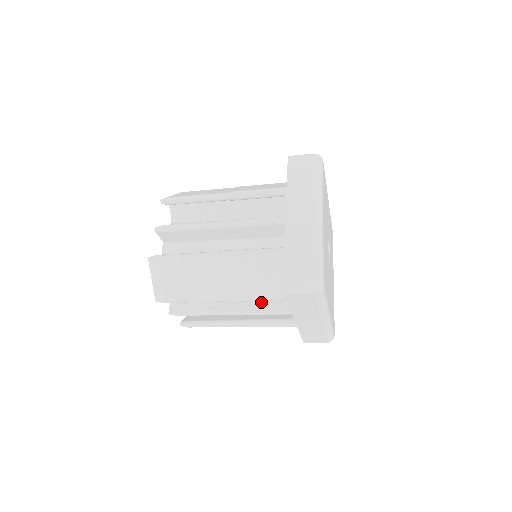
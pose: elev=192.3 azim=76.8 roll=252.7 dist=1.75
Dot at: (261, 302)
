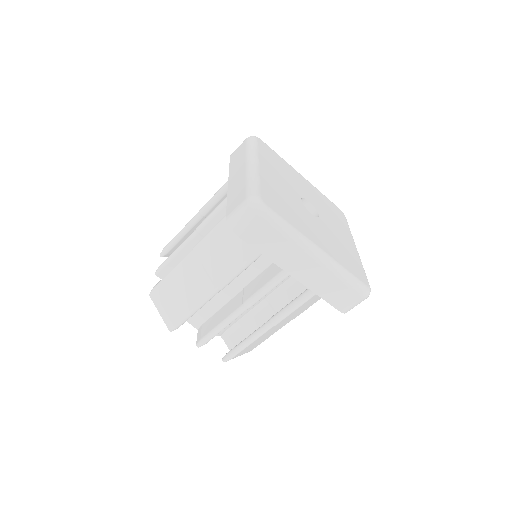
Dot at: (261, 282)
